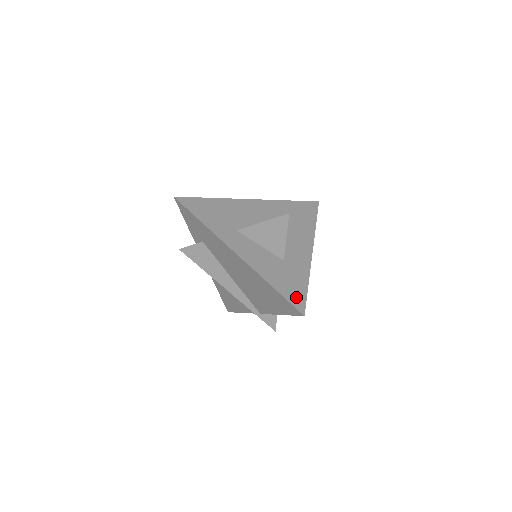
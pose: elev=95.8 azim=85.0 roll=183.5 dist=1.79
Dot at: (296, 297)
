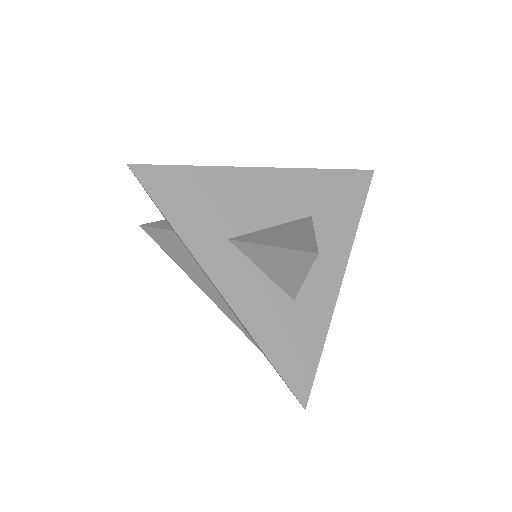
Dot at: (299, 374)
